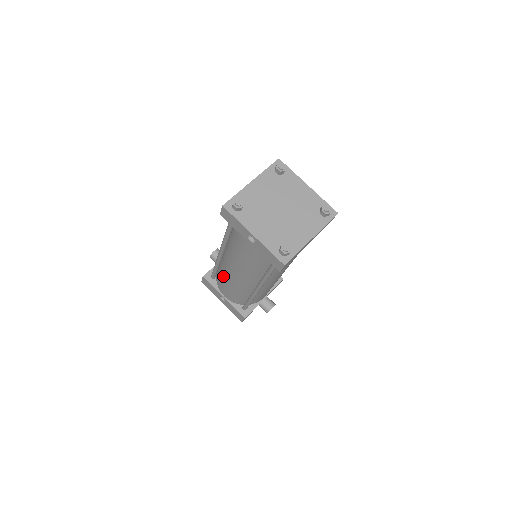
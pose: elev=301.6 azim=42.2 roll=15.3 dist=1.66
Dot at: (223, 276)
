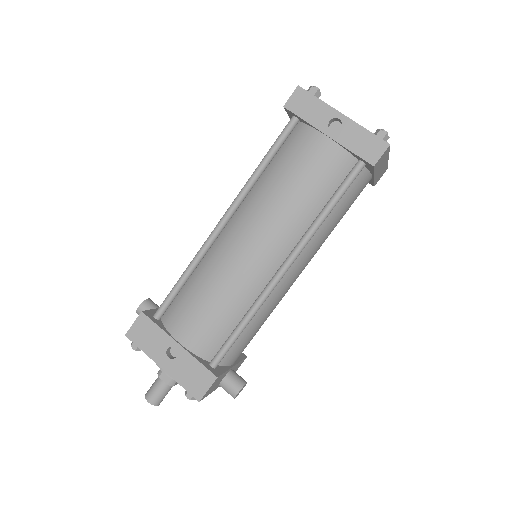
Dot at: (204, 279)
